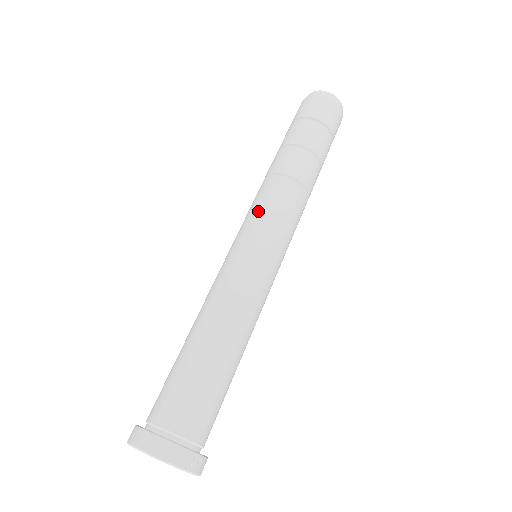
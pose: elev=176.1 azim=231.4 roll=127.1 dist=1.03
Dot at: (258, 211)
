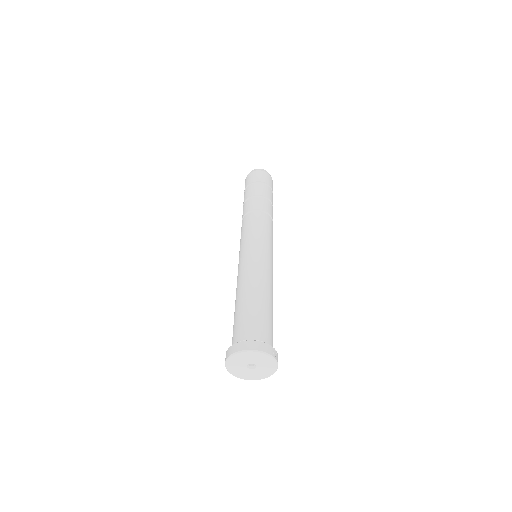
Dot at: (250, 229)
